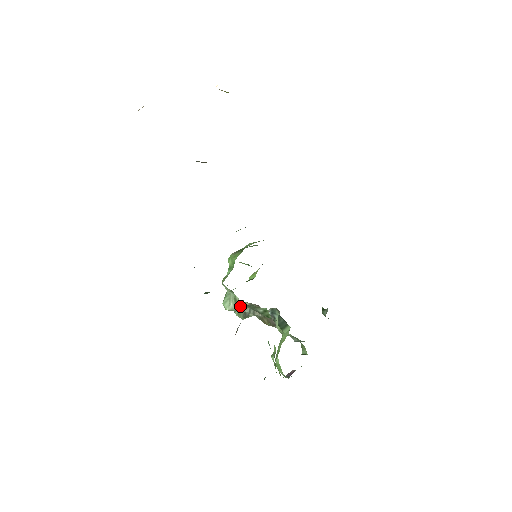
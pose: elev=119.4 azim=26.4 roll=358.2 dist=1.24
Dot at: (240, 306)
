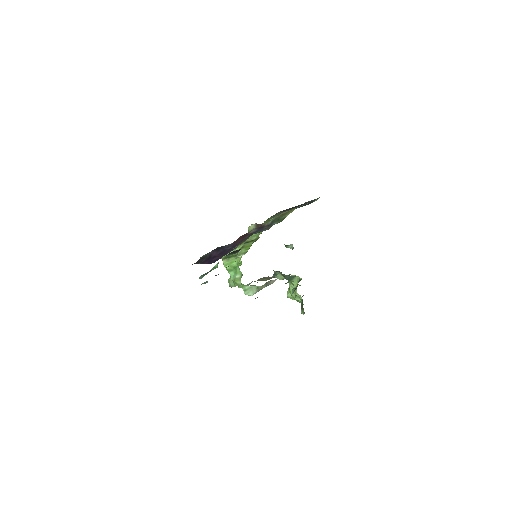
Dot at: (261, 288)
